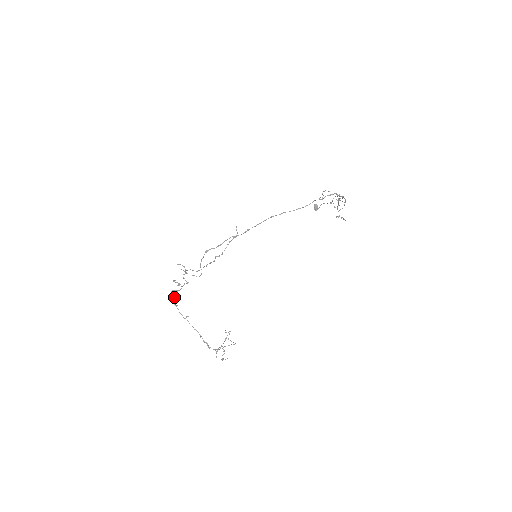
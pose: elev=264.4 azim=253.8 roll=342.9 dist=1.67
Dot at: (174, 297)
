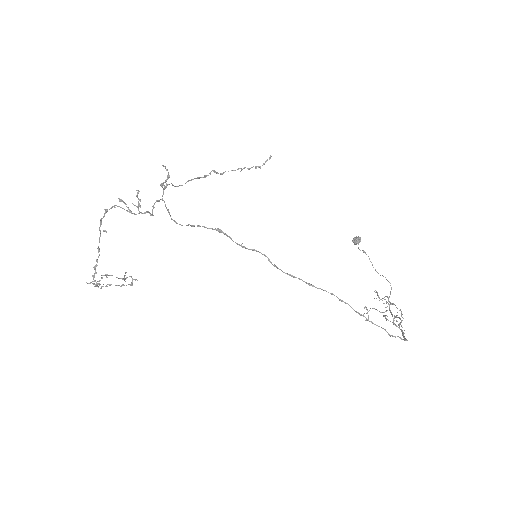
Dot at: (115, 205)
